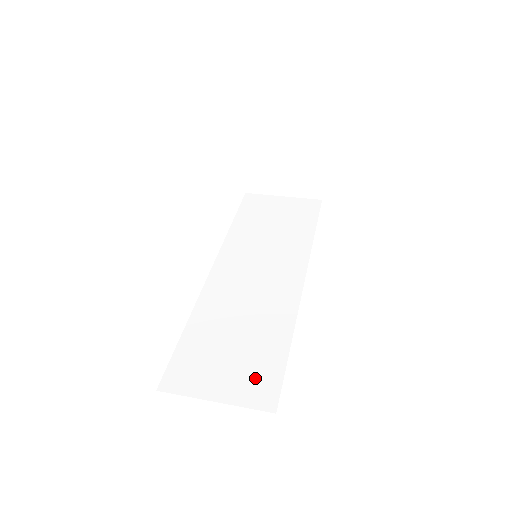
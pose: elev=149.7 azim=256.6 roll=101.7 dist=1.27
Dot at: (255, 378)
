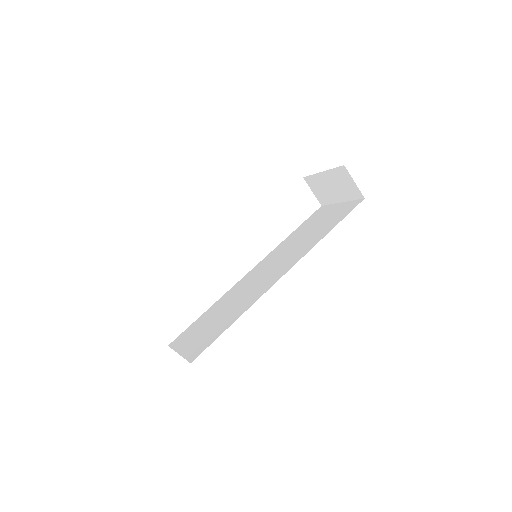
Dot at: (203, 341)
